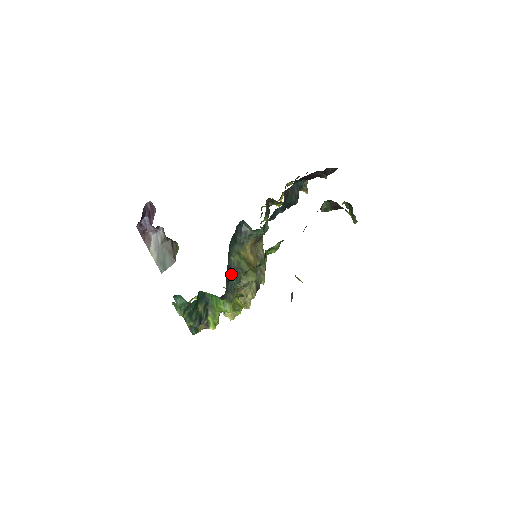
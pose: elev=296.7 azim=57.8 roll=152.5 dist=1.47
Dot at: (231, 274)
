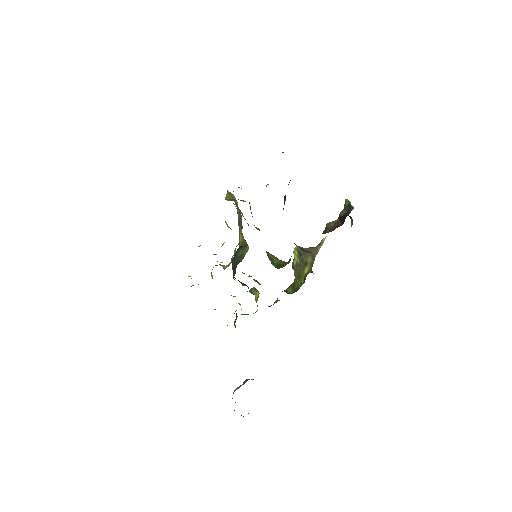
Dot at: (234, 268)
